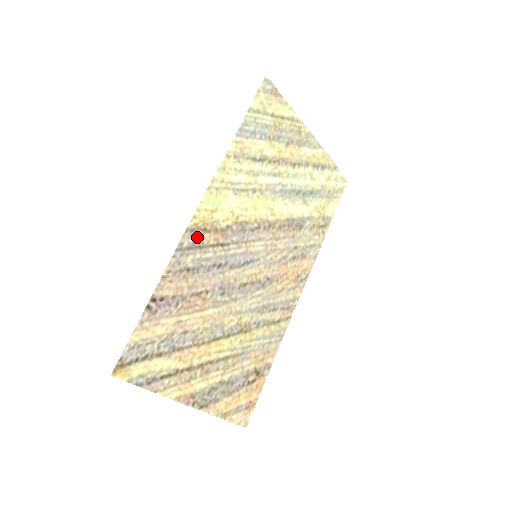
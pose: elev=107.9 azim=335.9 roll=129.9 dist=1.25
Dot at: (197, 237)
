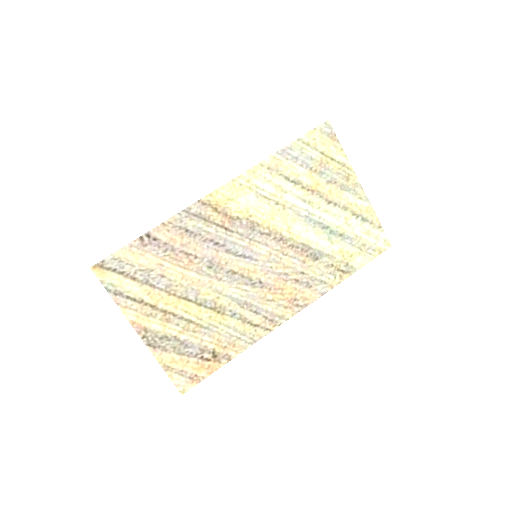
Dot at: (206, 211)
